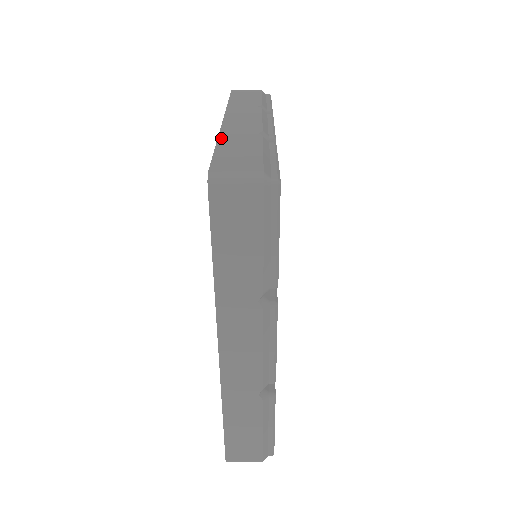
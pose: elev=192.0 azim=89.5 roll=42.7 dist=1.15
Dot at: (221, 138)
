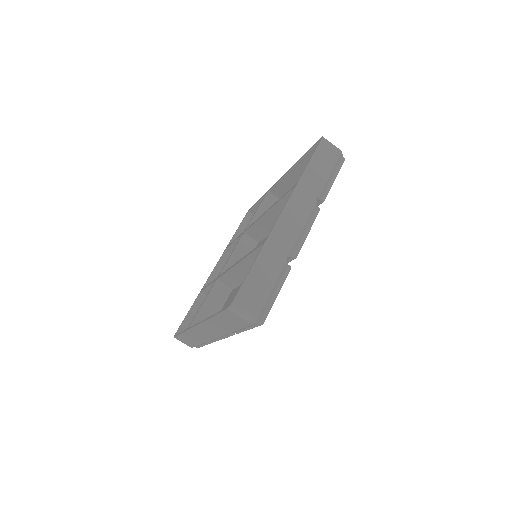
Dot at: (298, 162)
